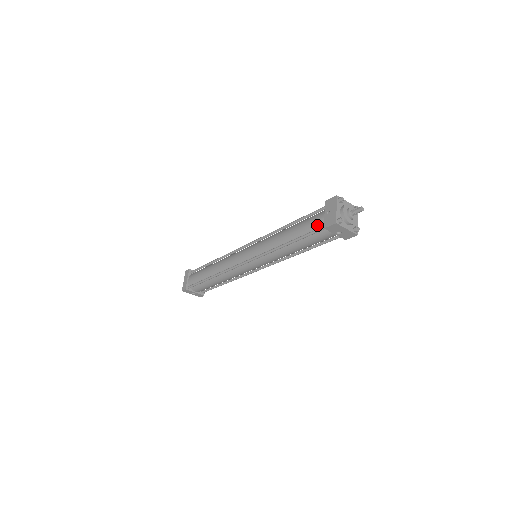
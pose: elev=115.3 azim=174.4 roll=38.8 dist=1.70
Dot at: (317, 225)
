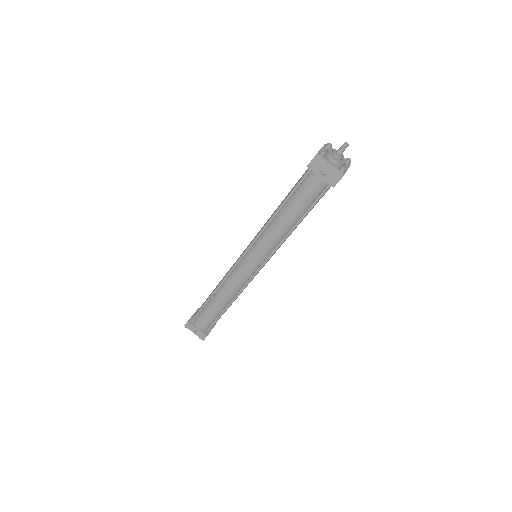
Dot at: occluded
